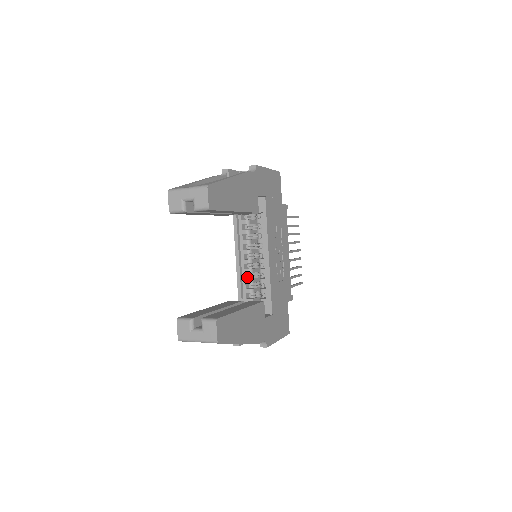
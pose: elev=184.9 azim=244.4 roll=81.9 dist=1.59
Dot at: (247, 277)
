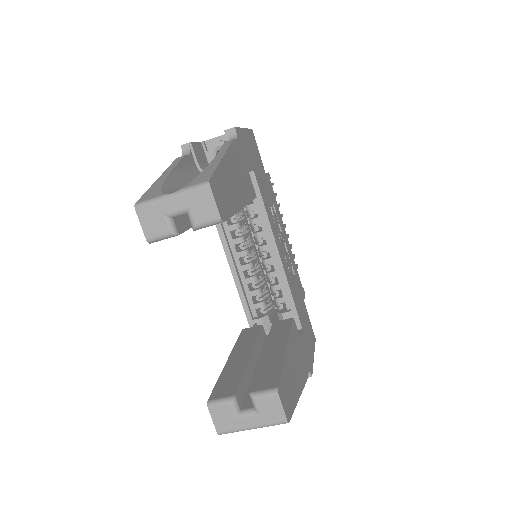
Dot at: (250, 287)
